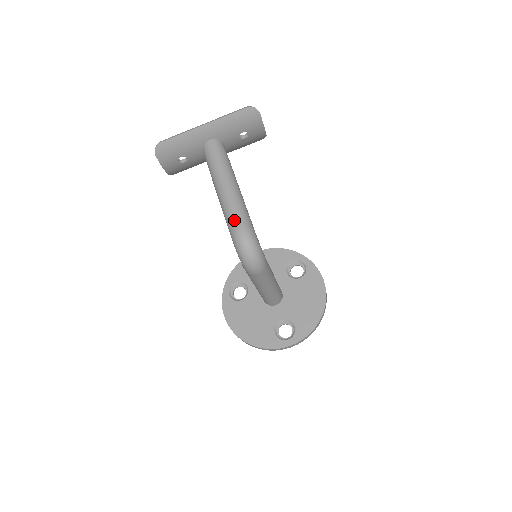
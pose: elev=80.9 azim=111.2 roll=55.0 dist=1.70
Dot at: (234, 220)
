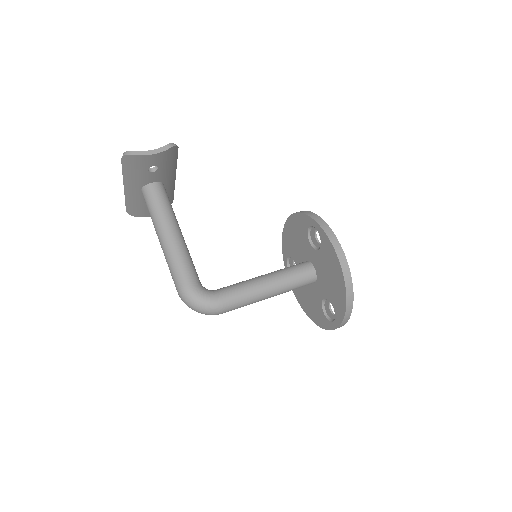
Dot at: occluded
